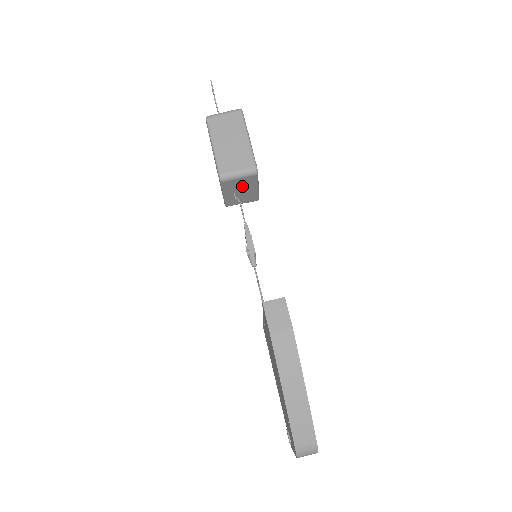
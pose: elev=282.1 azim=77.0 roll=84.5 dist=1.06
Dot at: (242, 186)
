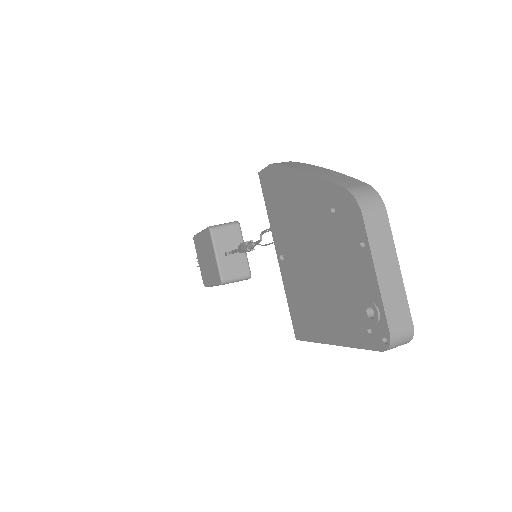
Dot at: (230, 243)
